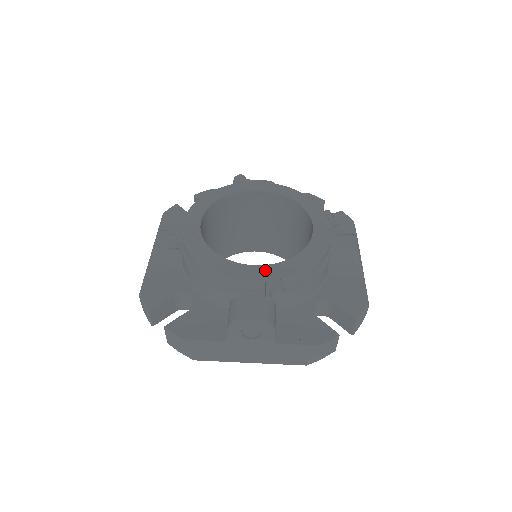
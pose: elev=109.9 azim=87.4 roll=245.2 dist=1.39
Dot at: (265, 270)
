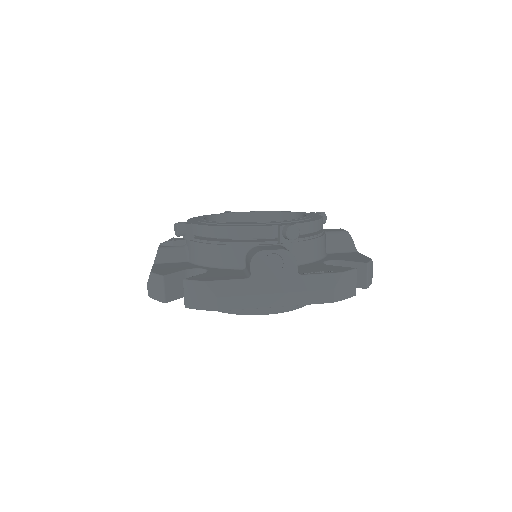
Dot at: (274, 222)
